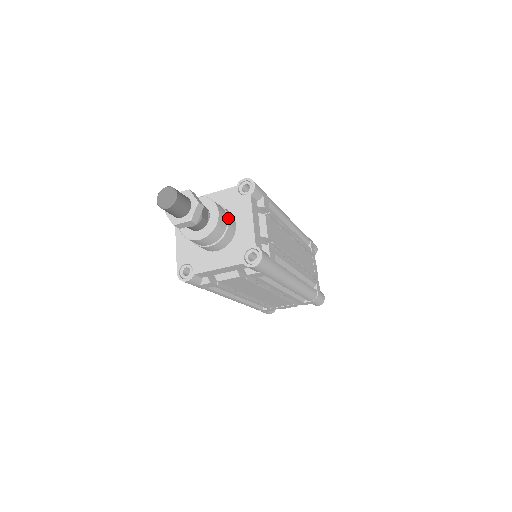
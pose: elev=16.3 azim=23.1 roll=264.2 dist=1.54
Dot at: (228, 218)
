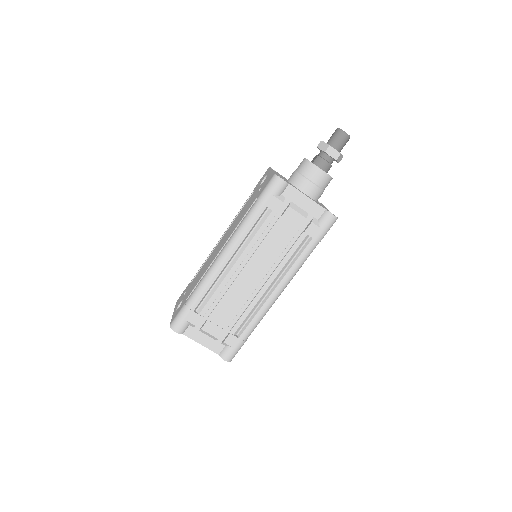
Dot at: occluded
